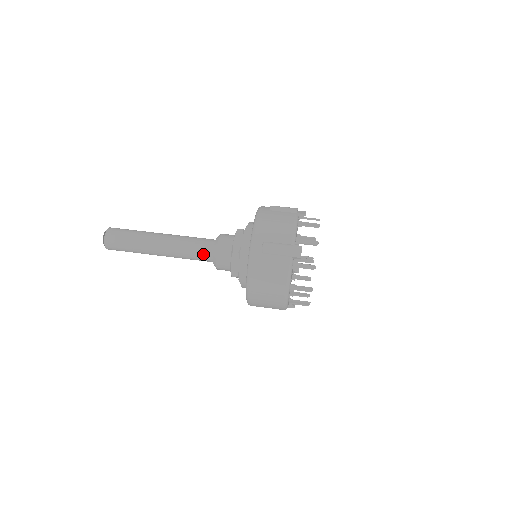
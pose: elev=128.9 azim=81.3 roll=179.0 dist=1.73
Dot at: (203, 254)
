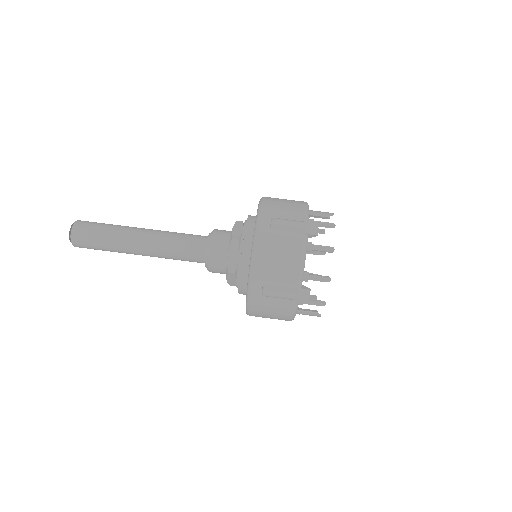
Dot at: (193, 260)
